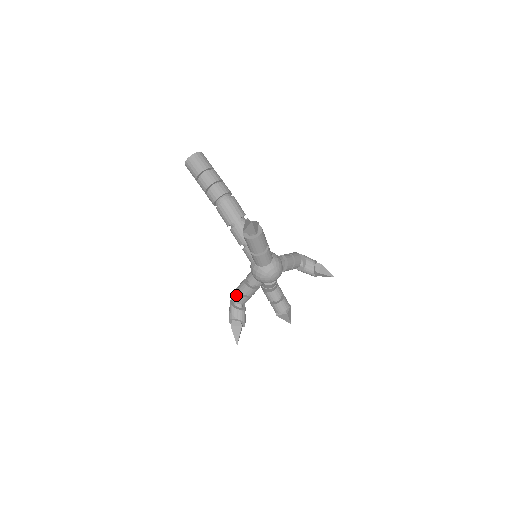
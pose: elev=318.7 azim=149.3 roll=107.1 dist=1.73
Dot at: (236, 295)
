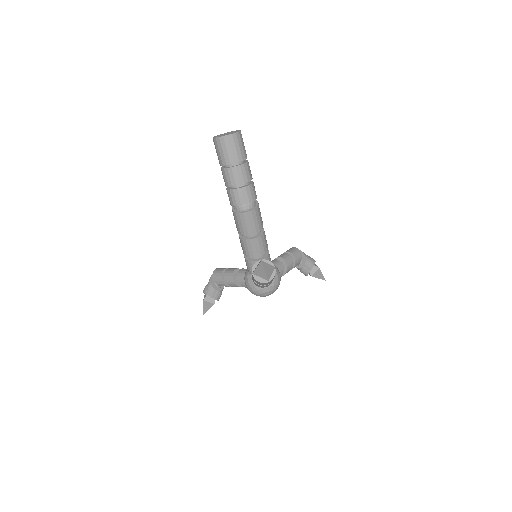
Dot at: (220, 280)
